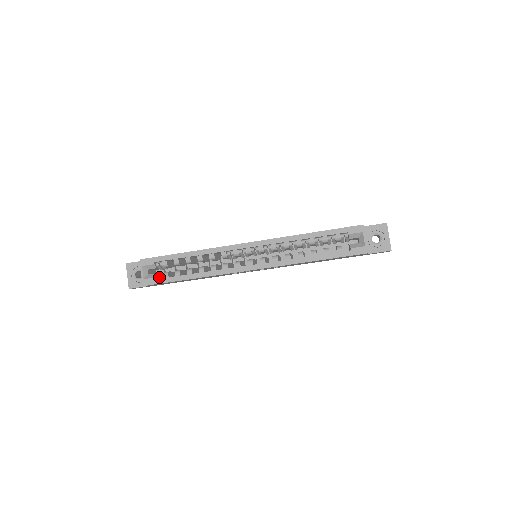
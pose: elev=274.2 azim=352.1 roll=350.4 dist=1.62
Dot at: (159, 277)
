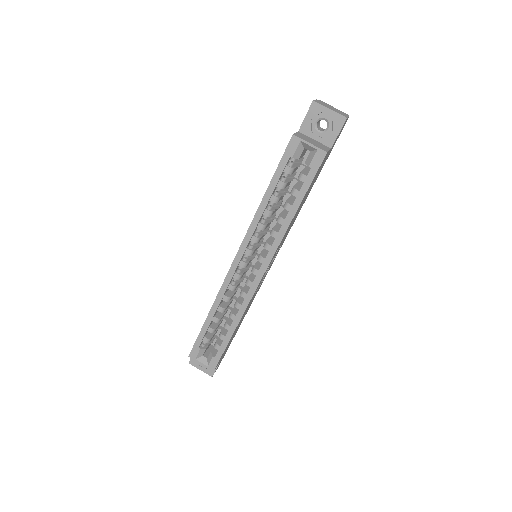
Dot at: (216, 351)
